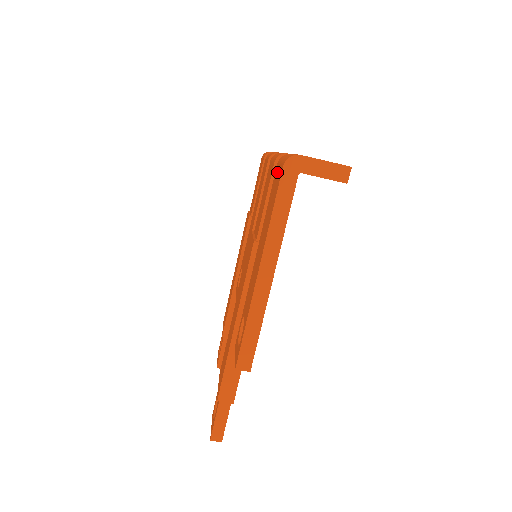
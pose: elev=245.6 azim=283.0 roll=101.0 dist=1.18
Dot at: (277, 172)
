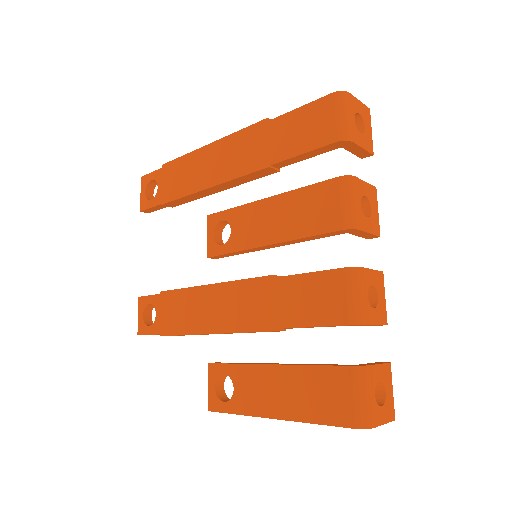
Dot at: (345, 389)
